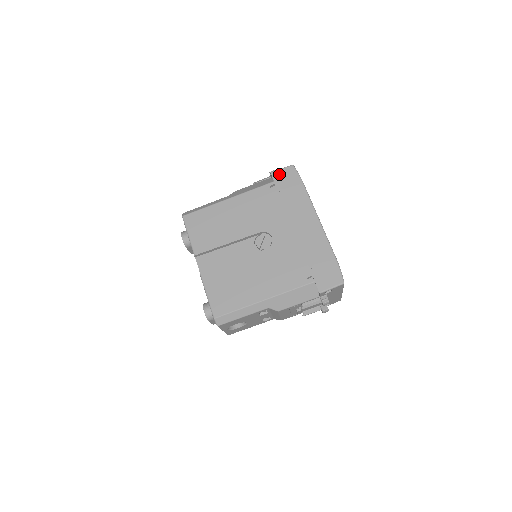
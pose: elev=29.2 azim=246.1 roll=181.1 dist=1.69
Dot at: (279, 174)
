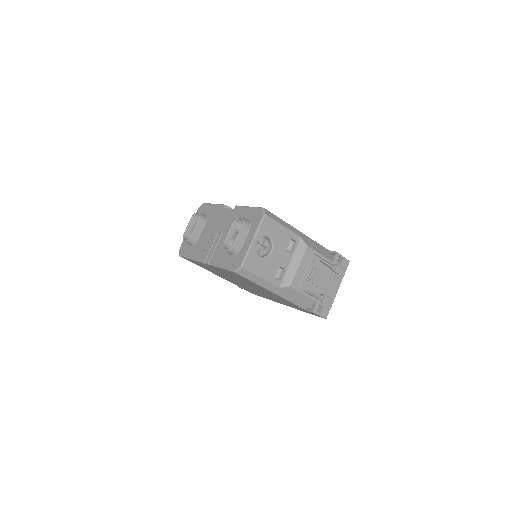
Dot at: occluded
